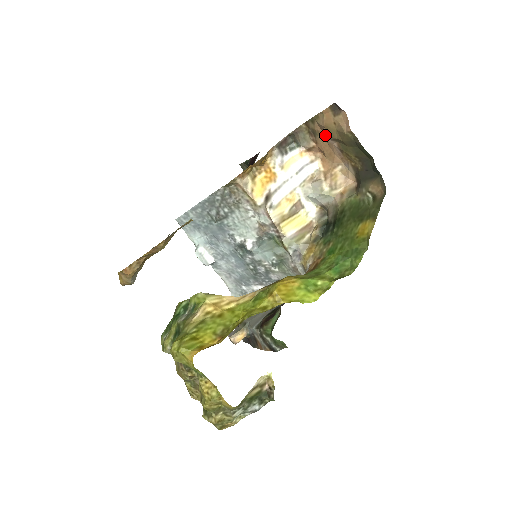
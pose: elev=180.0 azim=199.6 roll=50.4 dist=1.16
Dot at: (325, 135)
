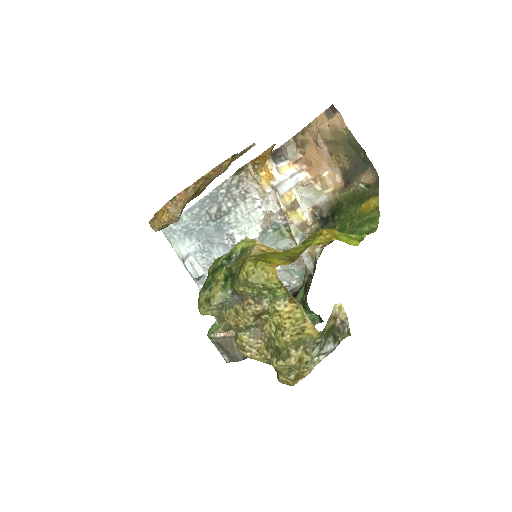
Dot at: (318, 139)
